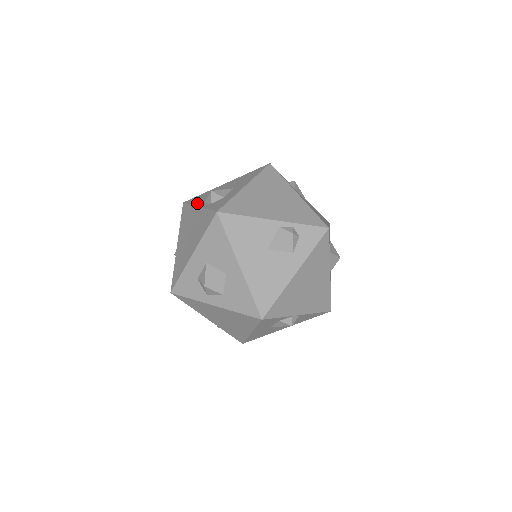
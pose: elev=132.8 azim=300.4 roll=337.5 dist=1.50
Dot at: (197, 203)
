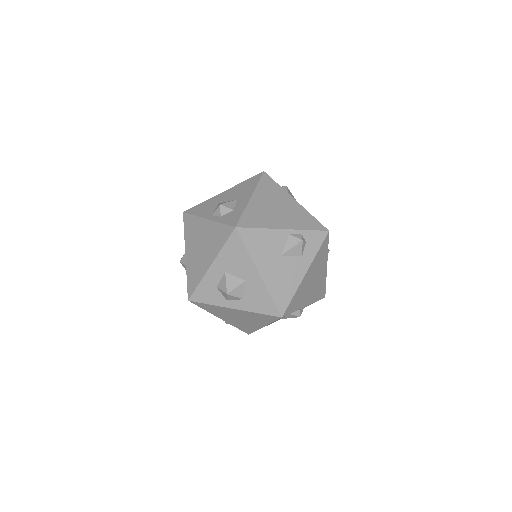
Dot at: (203, 214)
